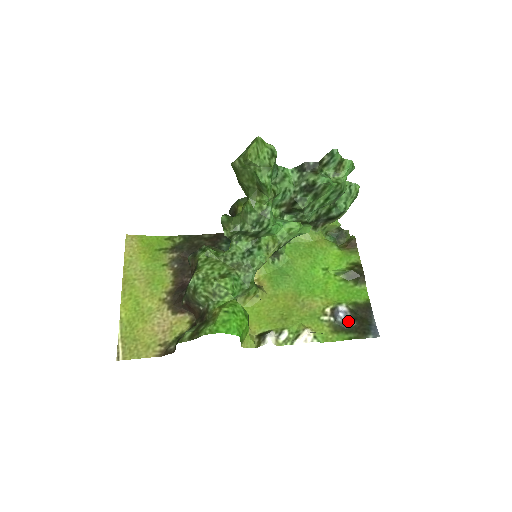
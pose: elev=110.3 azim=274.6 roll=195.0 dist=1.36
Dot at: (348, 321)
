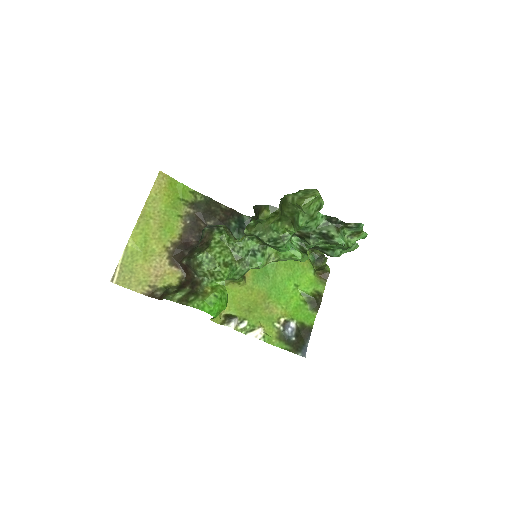
Dot at: (291, 336)
